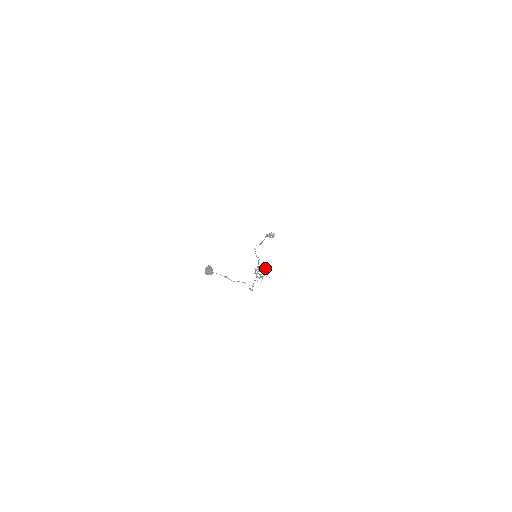
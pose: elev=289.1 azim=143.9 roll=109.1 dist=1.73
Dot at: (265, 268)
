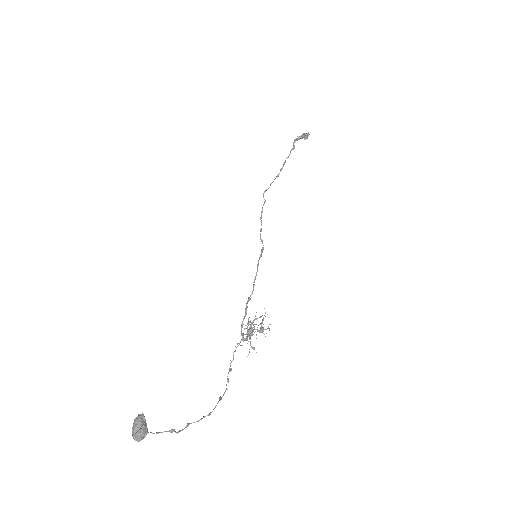
Dot at: (258, 331)
